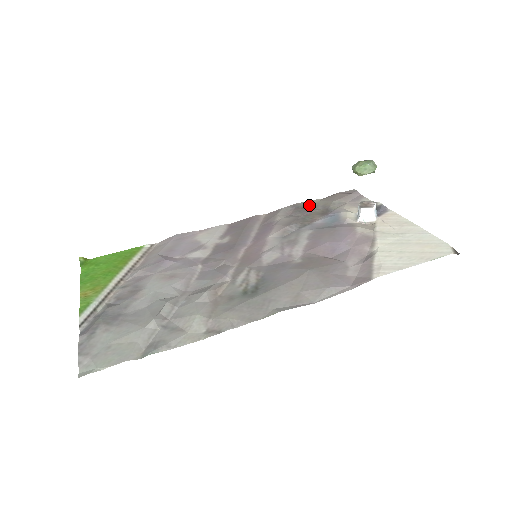
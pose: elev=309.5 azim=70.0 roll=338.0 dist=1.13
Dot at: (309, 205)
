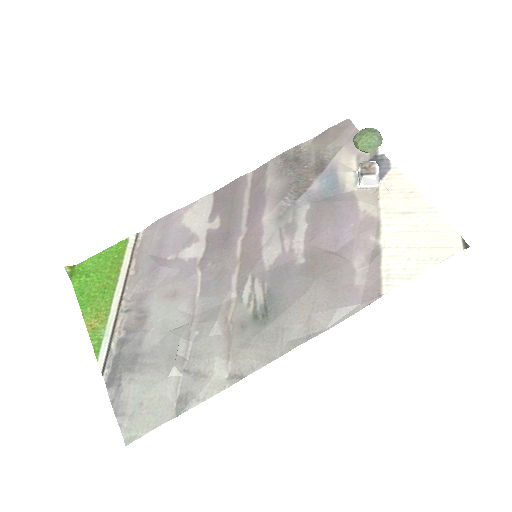
Dot at: (300, 154)
